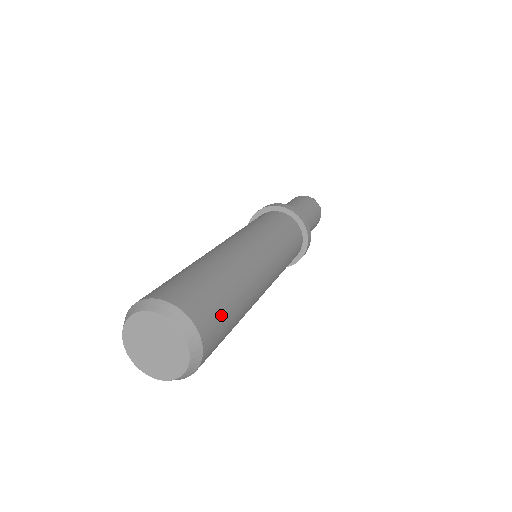
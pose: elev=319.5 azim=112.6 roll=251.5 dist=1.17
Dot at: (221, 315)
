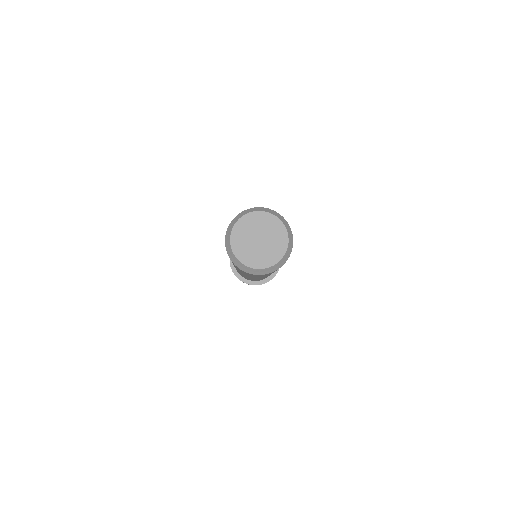
Dot at: occluded
